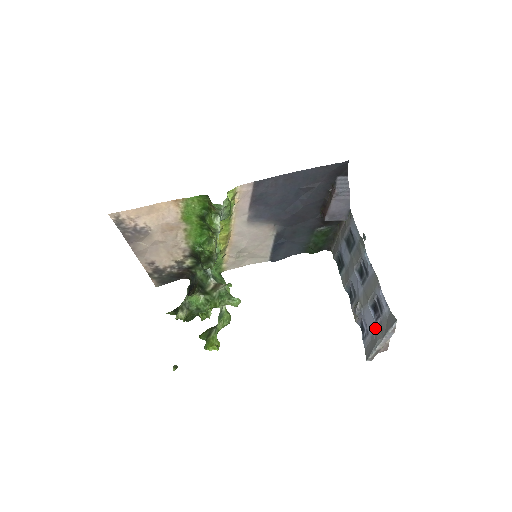
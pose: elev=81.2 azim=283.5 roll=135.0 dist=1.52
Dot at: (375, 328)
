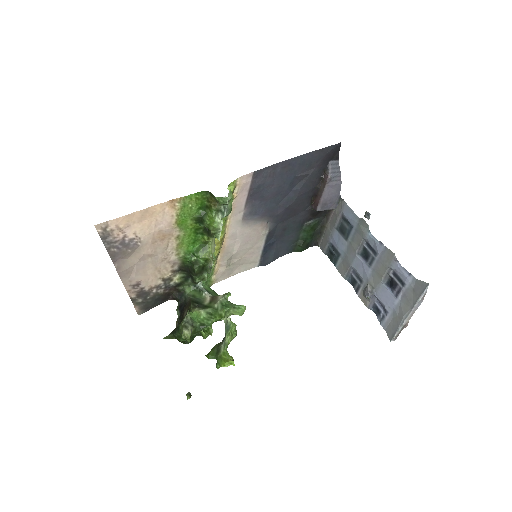
Dot at: (397, 303)
